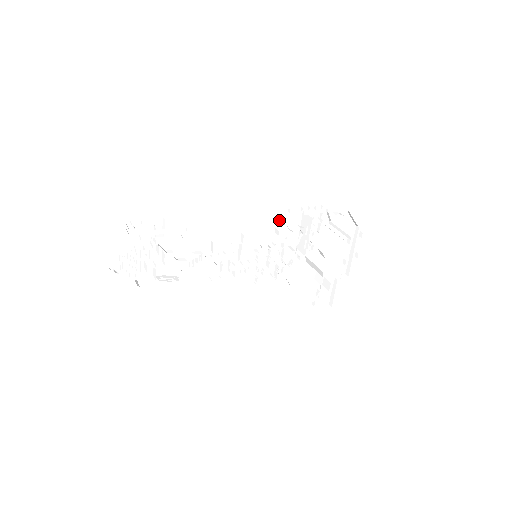
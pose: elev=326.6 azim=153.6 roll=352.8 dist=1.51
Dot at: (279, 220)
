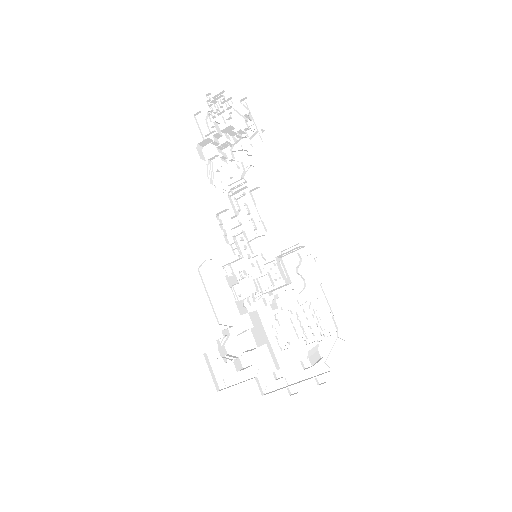
Dot at: (304, 264)
